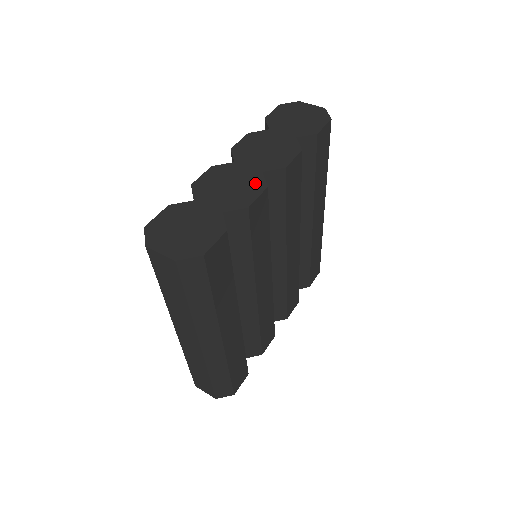
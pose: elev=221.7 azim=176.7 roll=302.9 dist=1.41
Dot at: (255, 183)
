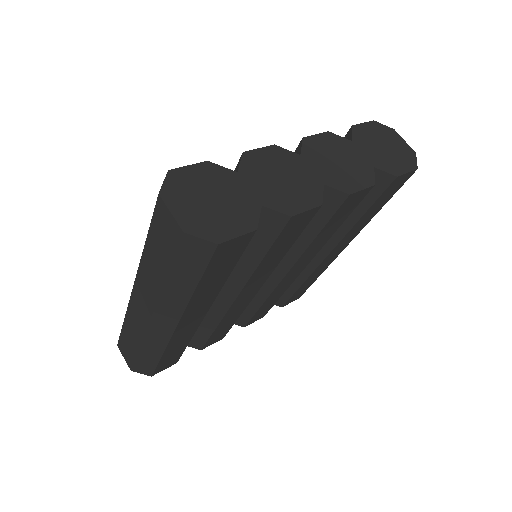
Dot at: (311, 192)
